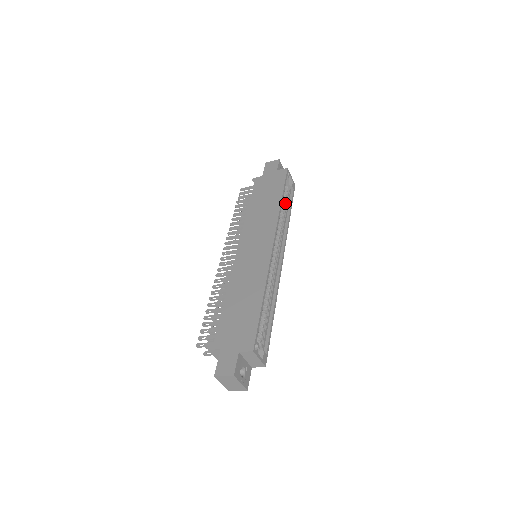
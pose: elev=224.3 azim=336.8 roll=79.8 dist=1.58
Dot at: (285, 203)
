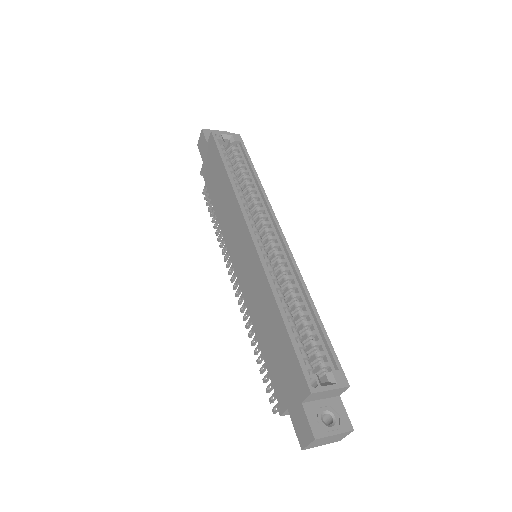
Dot at: (241, 167)
